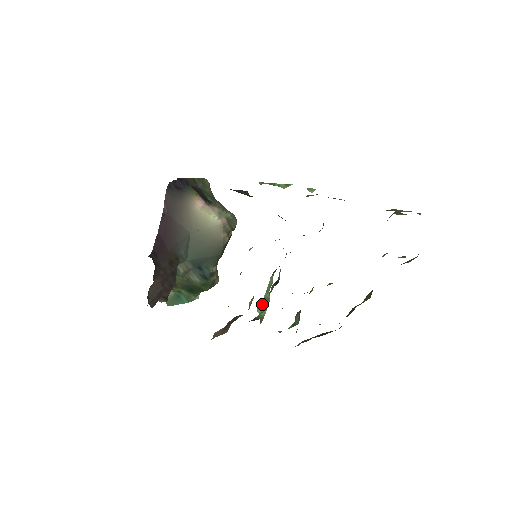
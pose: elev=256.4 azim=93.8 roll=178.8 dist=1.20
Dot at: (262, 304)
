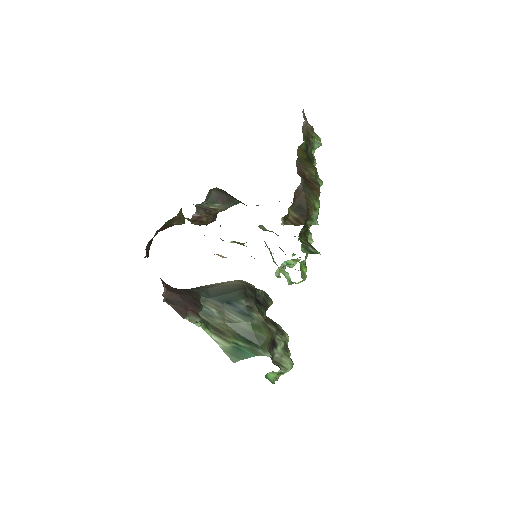
Dot at: occluded
